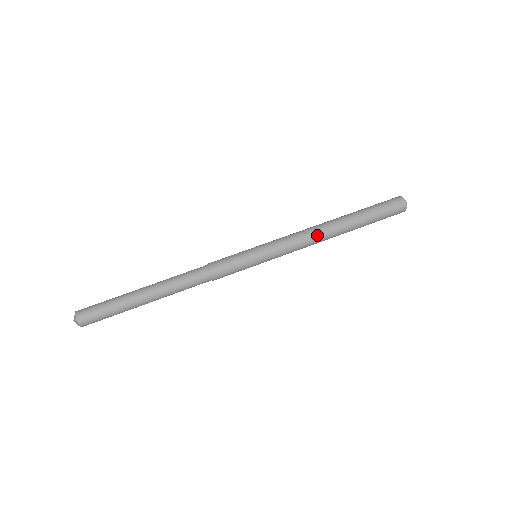
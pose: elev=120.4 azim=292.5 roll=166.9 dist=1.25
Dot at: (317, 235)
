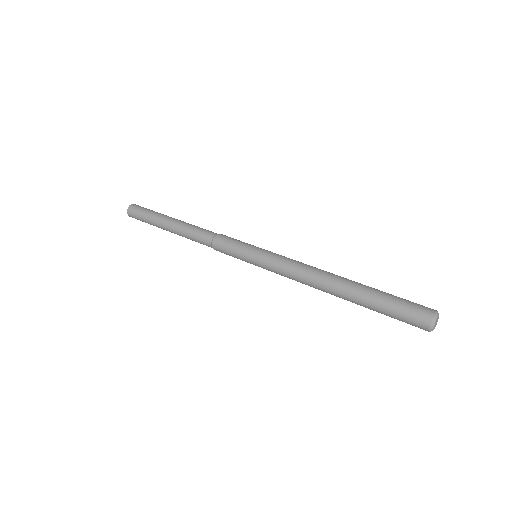
Dot at: (310, 279)
